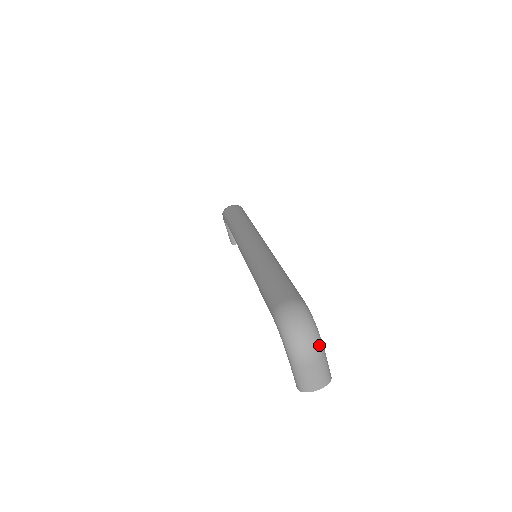
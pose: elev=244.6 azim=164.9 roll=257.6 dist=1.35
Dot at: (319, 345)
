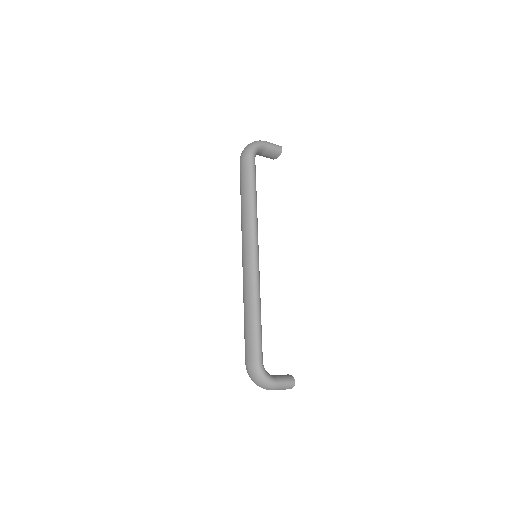
Dot at: (271, 387)
